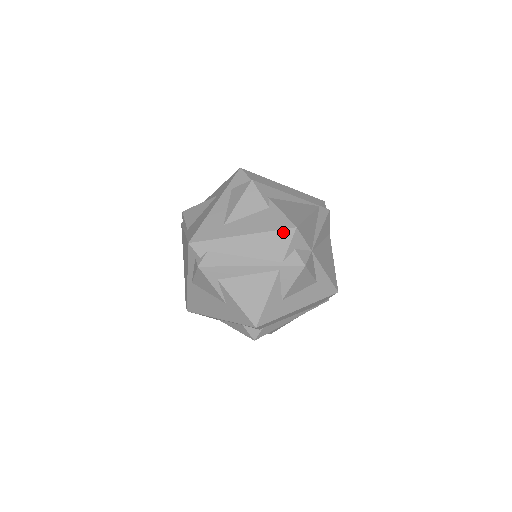
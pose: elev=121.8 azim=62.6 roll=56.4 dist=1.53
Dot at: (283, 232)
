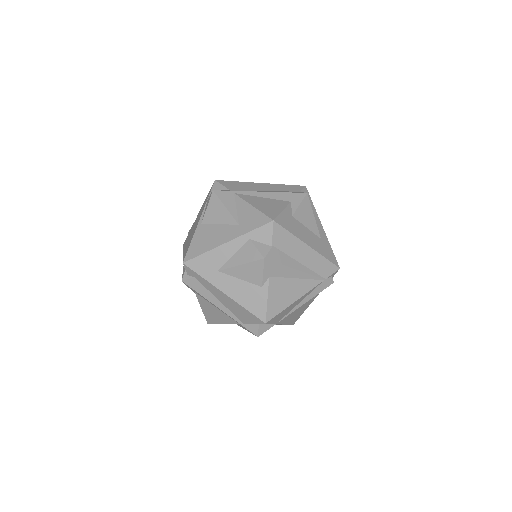
Dot at: (254, 317)
